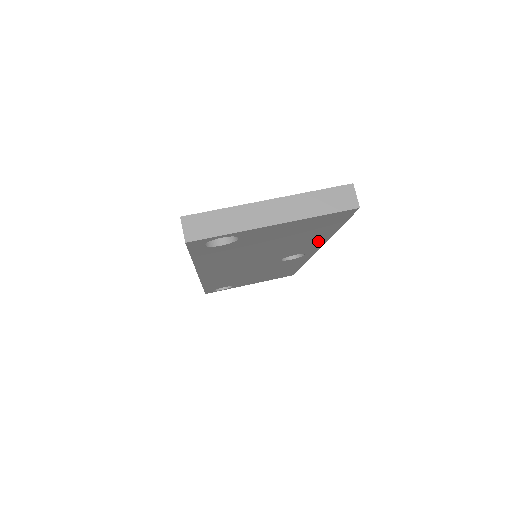
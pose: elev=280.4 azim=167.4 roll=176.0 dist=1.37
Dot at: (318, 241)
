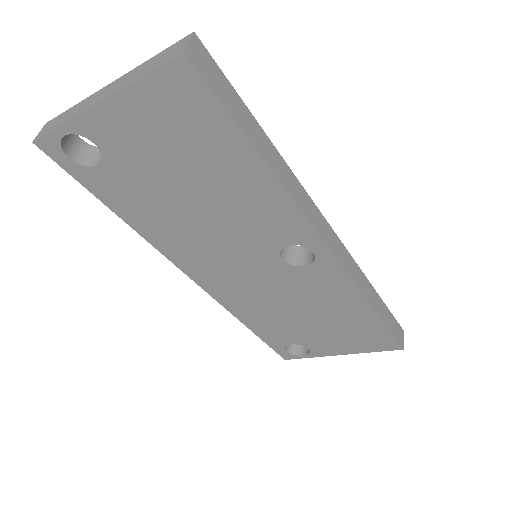
Dot at: (272, 194)
